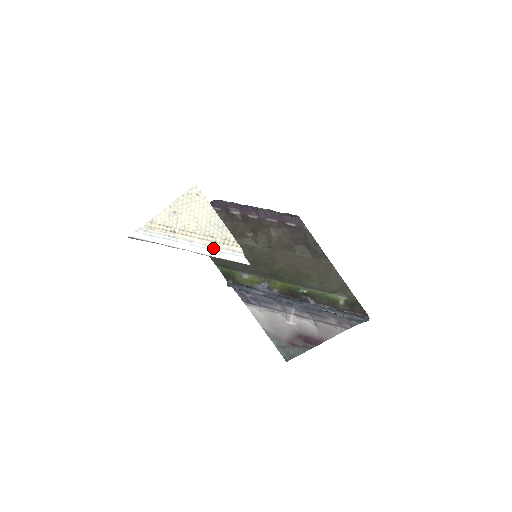
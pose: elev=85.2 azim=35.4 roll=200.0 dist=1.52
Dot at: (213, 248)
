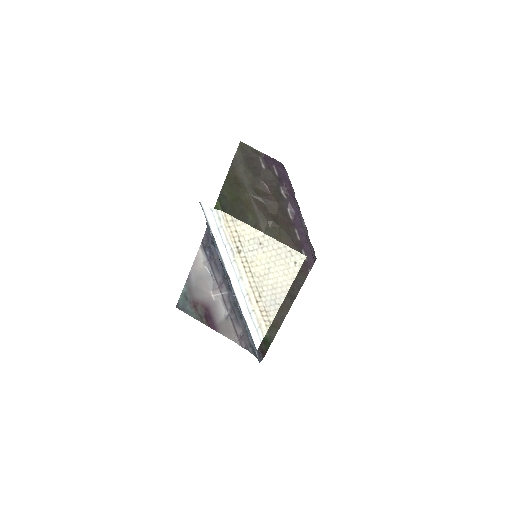
Dot at: (250, 305)
